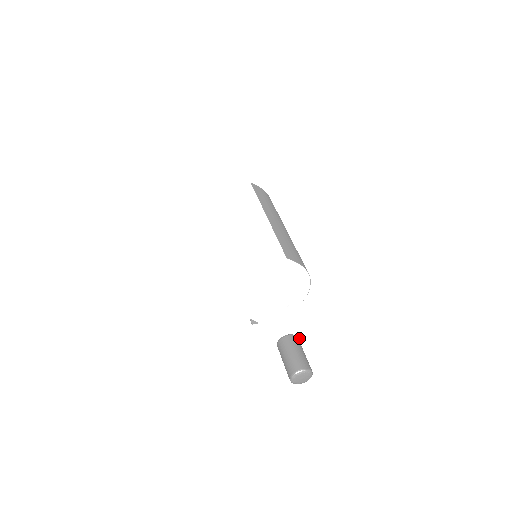
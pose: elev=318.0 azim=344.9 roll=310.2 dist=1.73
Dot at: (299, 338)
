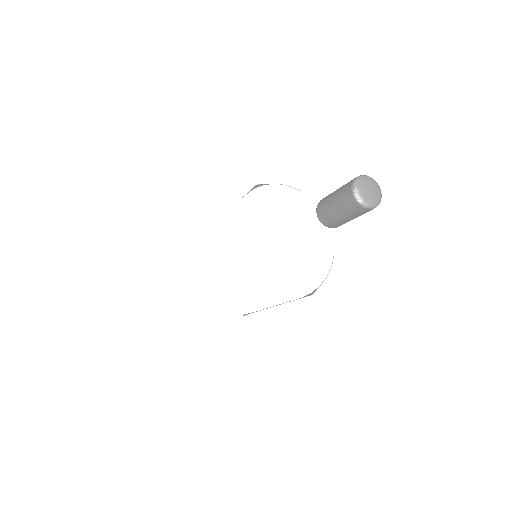
Dot at: occluded
